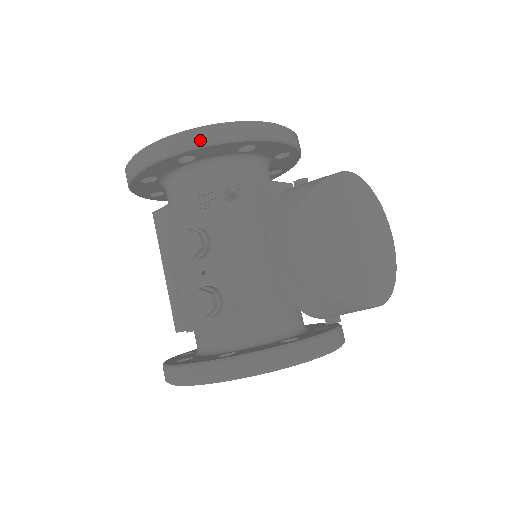
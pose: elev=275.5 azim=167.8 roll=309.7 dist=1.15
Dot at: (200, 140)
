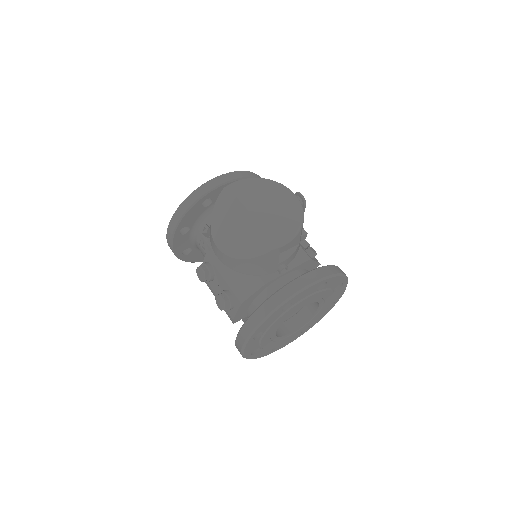
Dot at: (177, 218)
